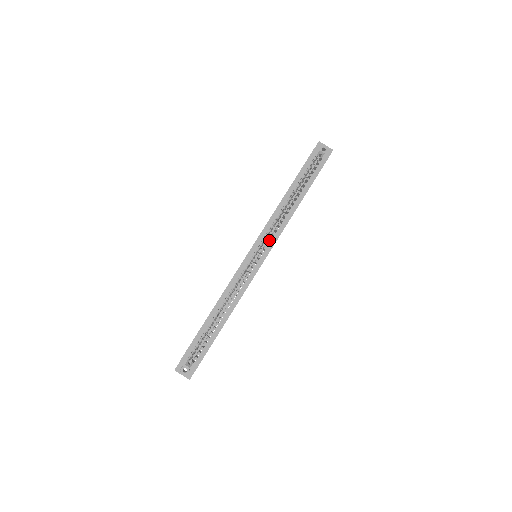
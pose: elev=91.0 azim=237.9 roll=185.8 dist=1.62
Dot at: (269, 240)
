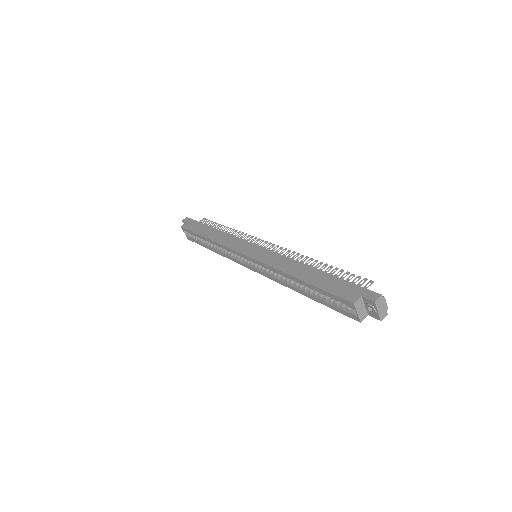
Dot at: occluded
